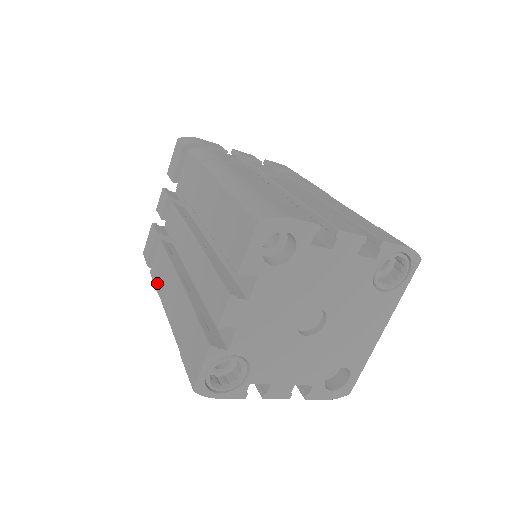
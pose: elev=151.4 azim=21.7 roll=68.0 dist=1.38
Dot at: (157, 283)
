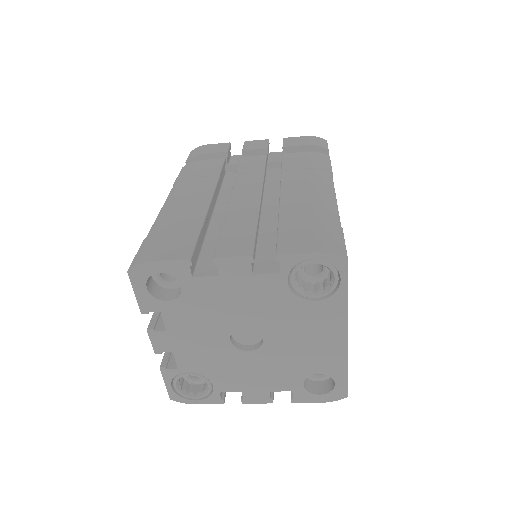
Dot at: occluded
